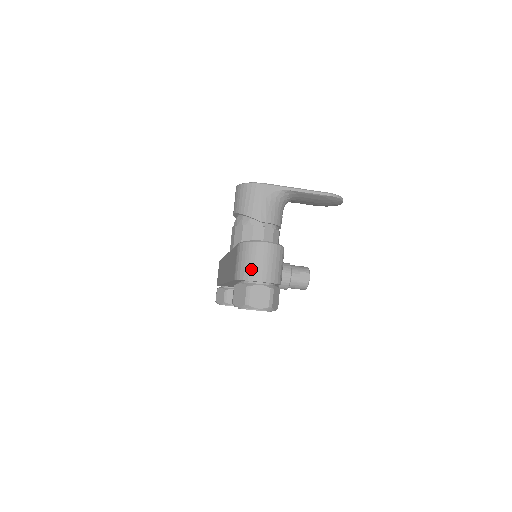
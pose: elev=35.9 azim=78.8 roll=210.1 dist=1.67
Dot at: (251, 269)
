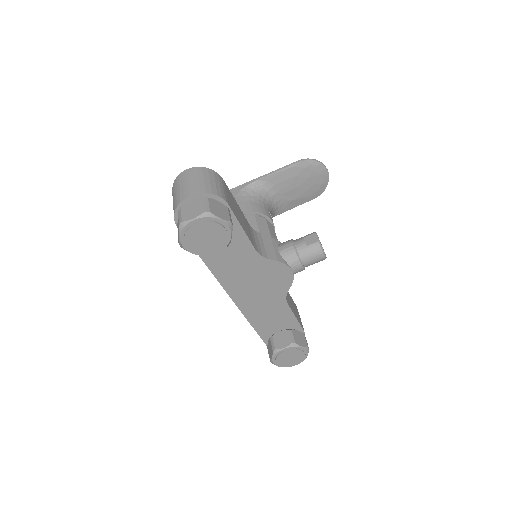
Dot at: (178, 195)
